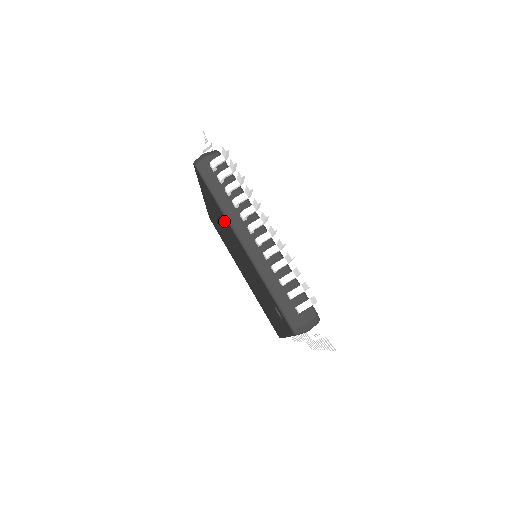
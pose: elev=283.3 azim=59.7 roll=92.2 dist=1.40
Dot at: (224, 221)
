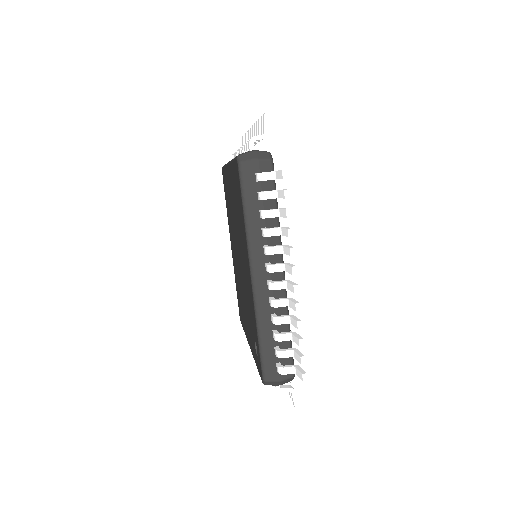
Dot at: (242, 230)
